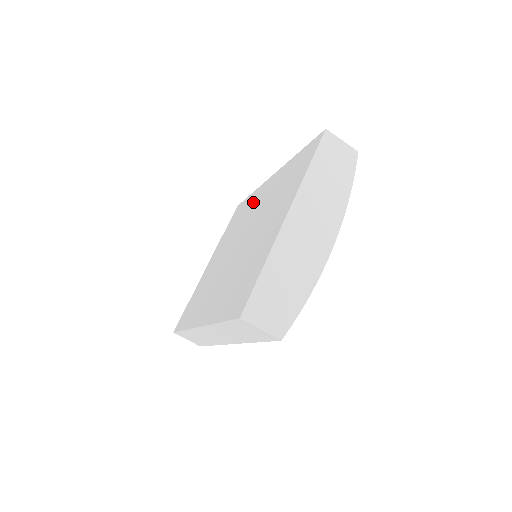
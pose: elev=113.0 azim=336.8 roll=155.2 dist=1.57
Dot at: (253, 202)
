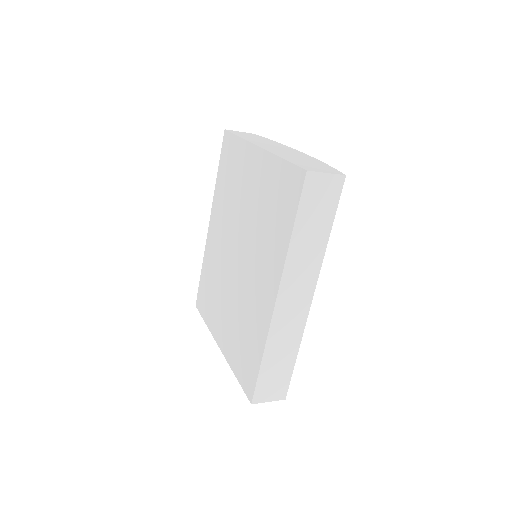
Dot at: (212, 254)
